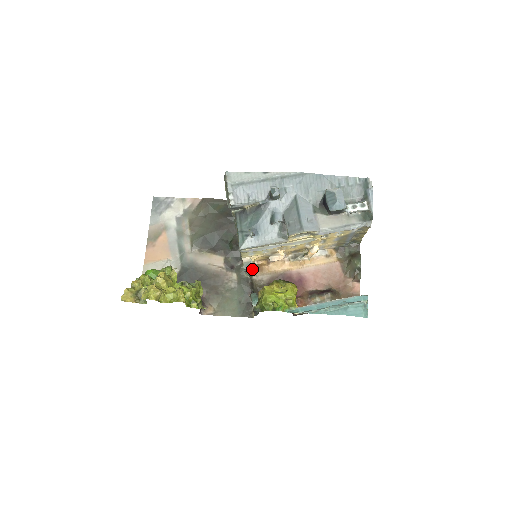
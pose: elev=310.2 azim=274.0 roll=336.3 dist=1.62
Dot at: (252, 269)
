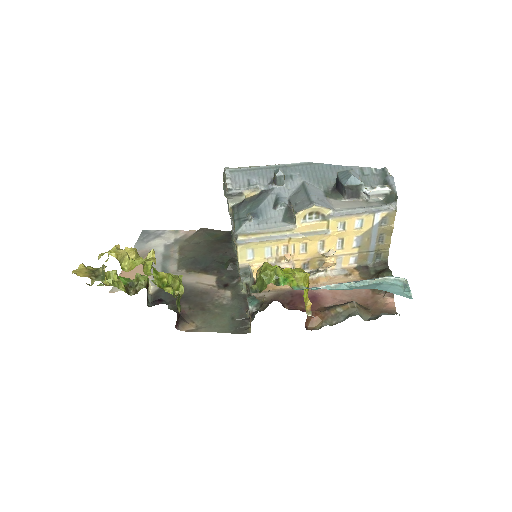
Dot at: (251, 277)
